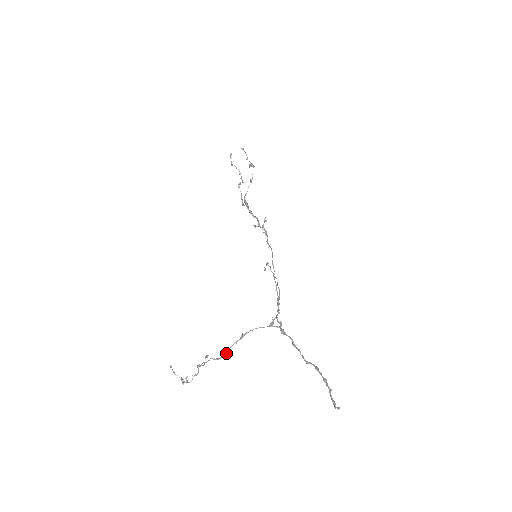
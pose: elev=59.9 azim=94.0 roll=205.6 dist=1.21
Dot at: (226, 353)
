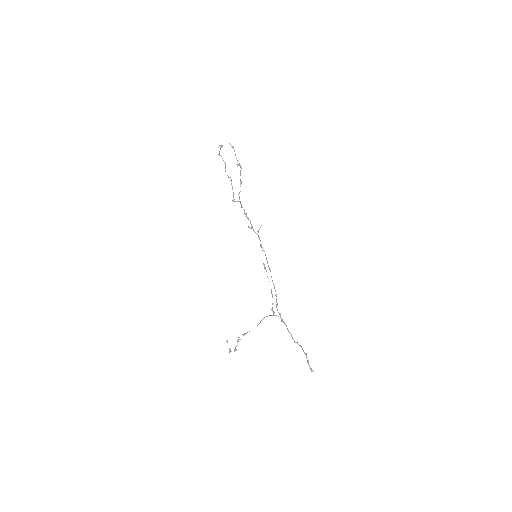
Dot at: occluded
